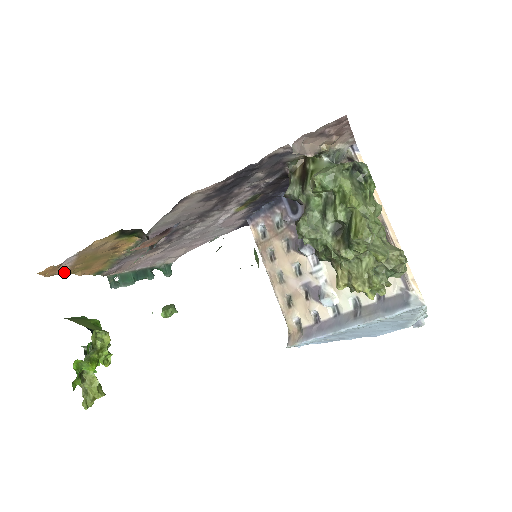
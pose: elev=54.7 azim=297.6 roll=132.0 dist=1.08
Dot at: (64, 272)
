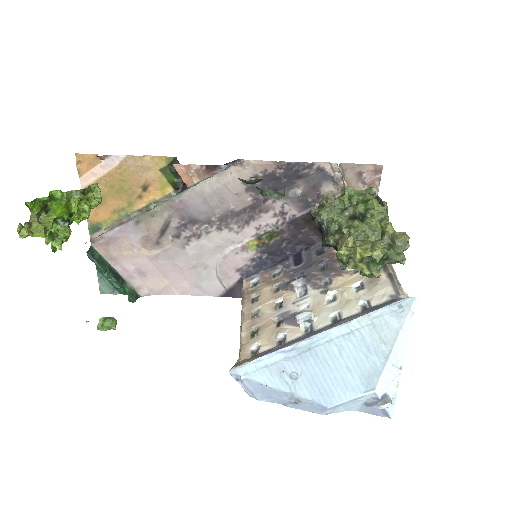
Dot at: (86, 183)
